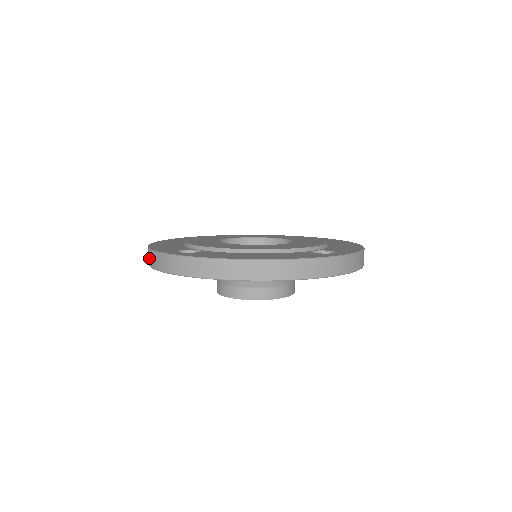
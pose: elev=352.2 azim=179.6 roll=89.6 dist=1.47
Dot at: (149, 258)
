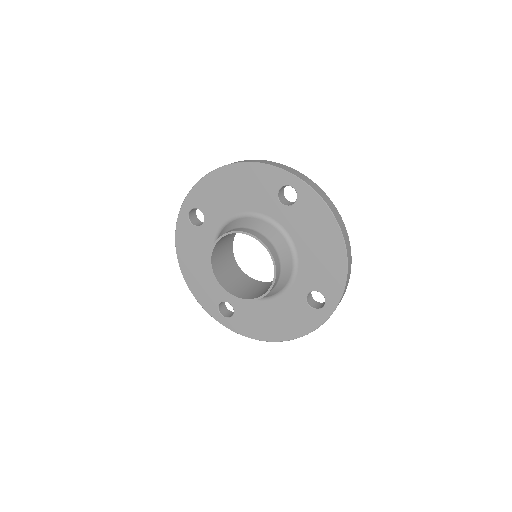
Dot at: (265, 161)
